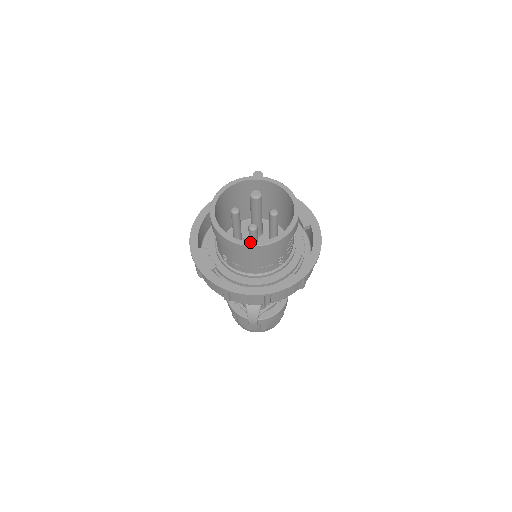
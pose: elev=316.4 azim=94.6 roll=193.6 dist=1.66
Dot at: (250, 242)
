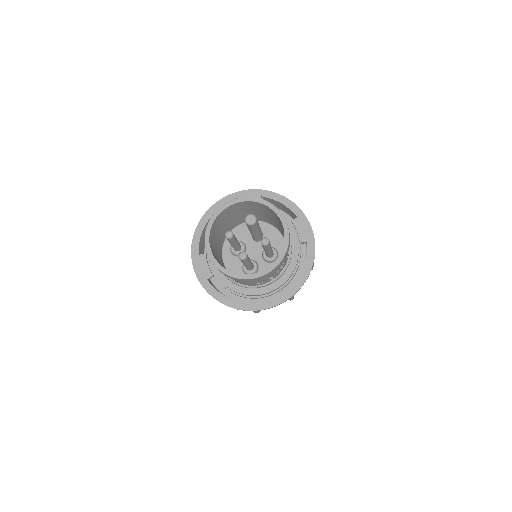
Dot at: (237, 274)
